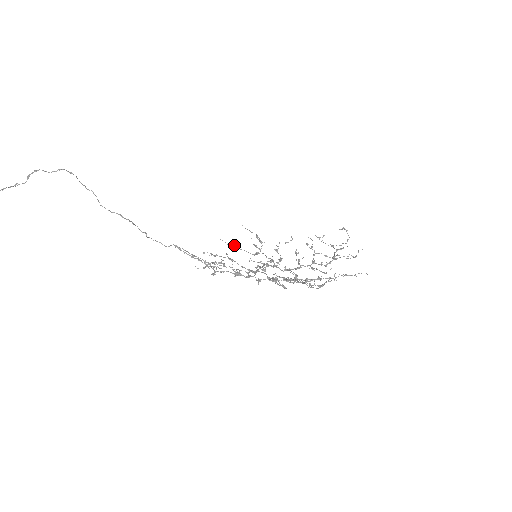
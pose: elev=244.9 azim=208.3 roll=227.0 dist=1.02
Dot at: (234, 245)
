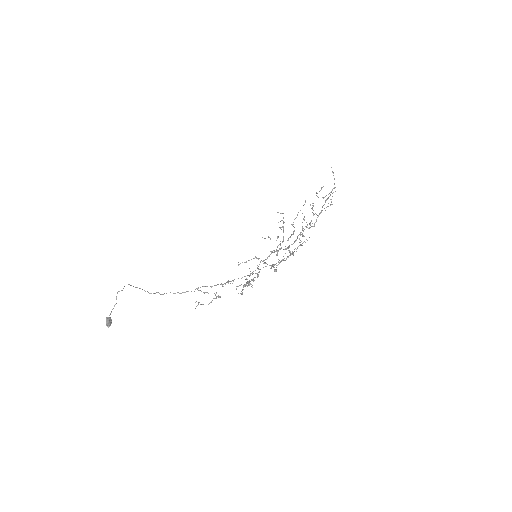
Dot at: (268, 237)
